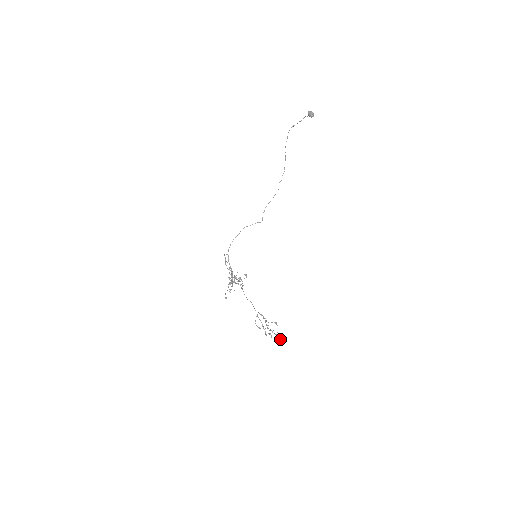
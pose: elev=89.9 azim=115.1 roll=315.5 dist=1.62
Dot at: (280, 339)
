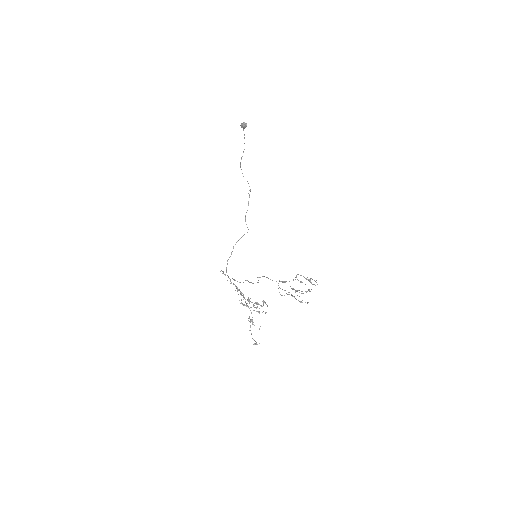
Dot at: occluded
